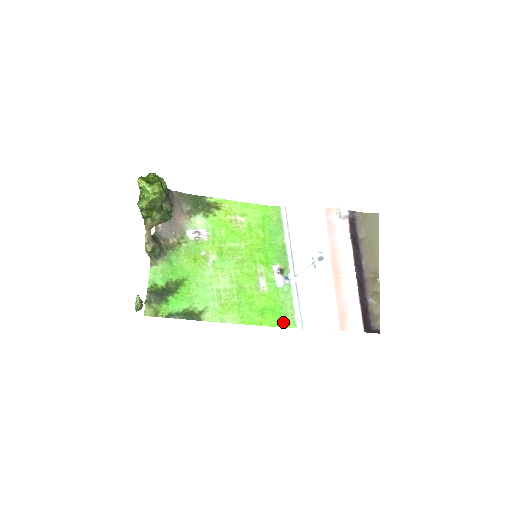
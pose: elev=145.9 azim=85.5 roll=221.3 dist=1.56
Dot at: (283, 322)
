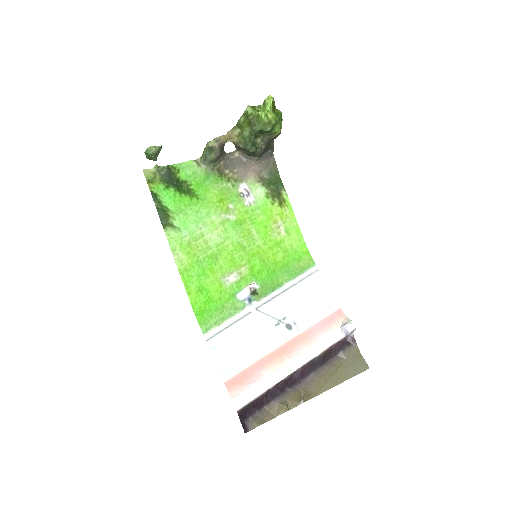
Dot at: (202, 316)
